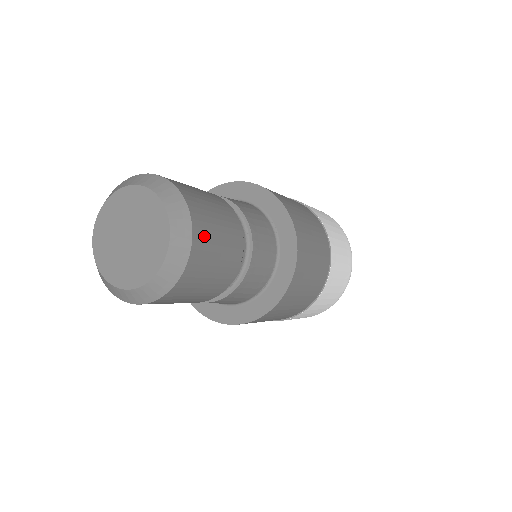
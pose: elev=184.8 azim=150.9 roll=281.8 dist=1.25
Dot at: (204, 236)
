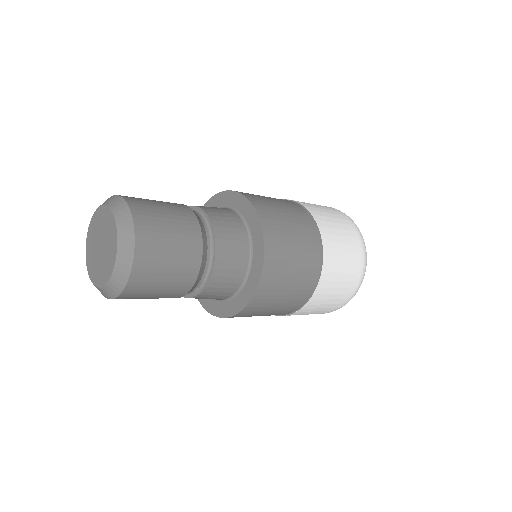
Dot at: (149, 255)
